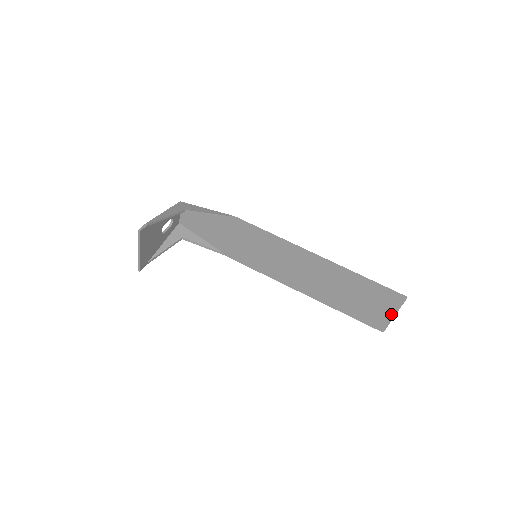
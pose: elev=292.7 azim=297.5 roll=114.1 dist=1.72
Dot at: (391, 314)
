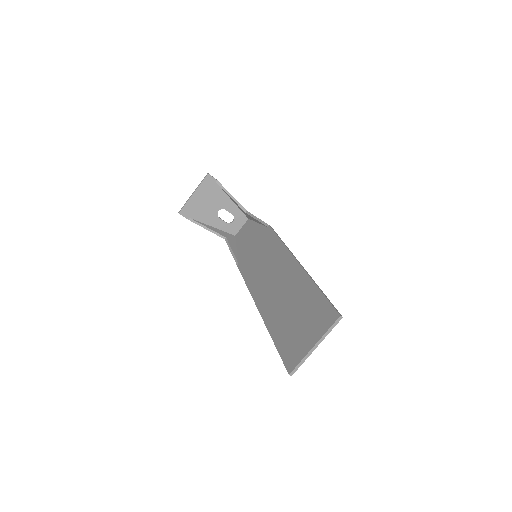
Dot at: (313, 342)
